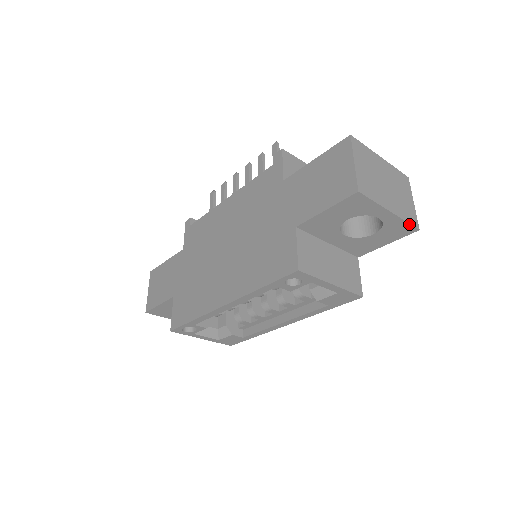
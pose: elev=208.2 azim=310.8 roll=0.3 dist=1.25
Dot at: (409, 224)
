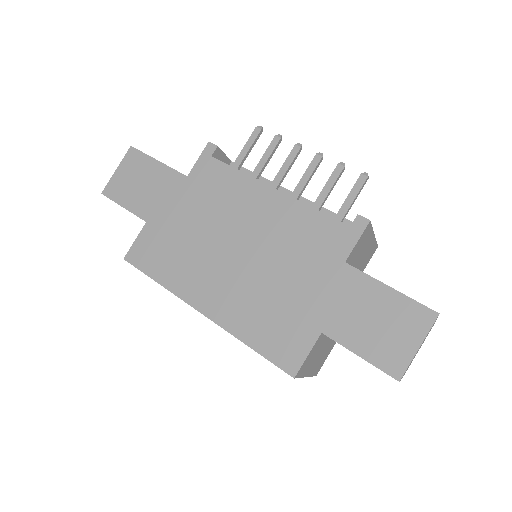
Dot at: occluded
